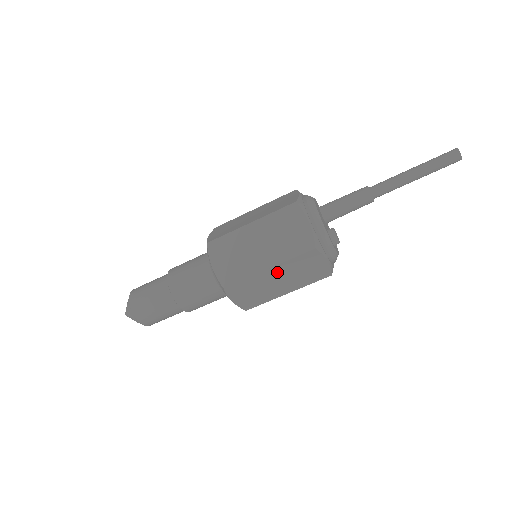
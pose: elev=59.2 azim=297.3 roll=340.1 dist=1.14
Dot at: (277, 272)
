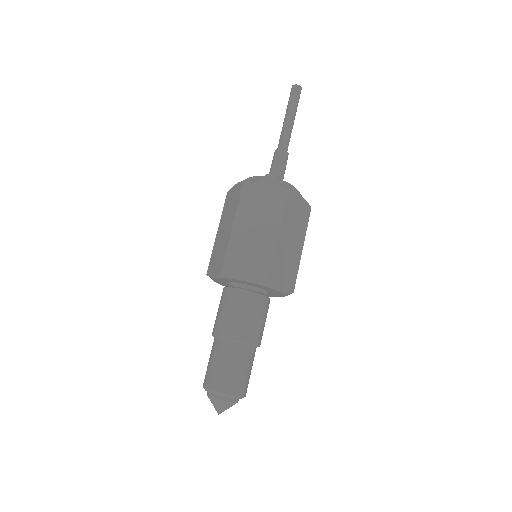
Dot at: (243, 222)
